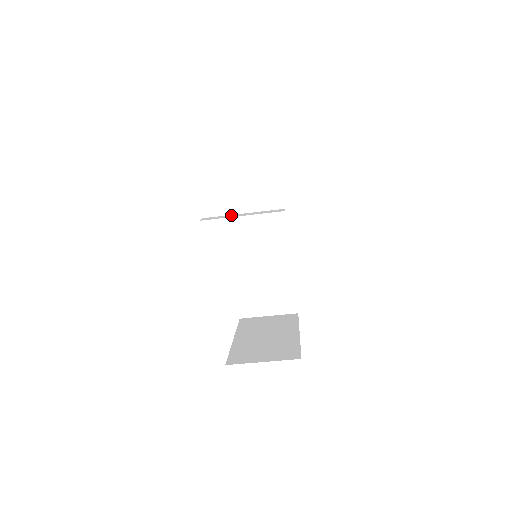
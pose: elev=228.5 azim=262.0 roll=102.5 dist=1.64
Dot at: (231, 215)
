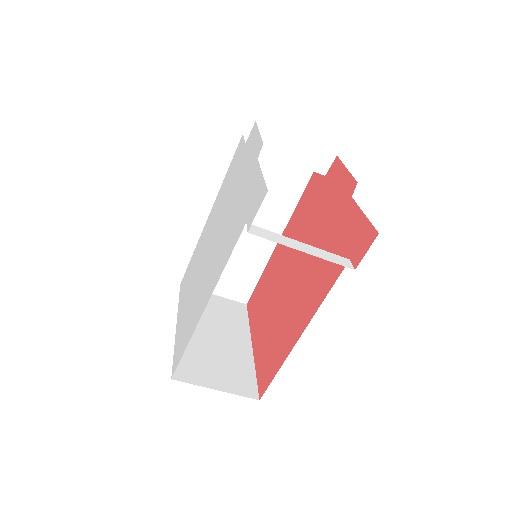
Dot at: (286, 238)
